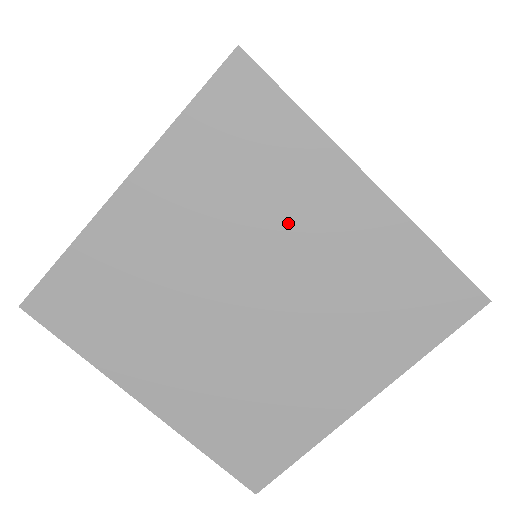
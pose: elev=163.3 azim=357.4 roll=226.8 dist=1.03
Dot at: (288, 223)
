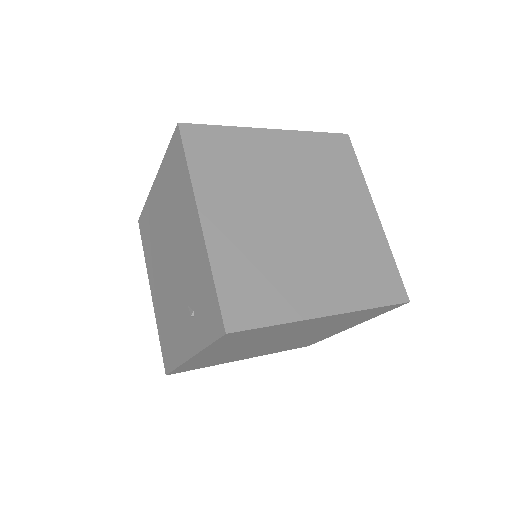
Dot at: (336, 199)
